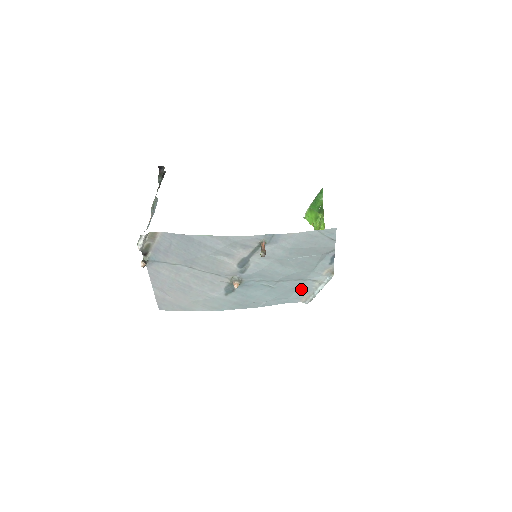
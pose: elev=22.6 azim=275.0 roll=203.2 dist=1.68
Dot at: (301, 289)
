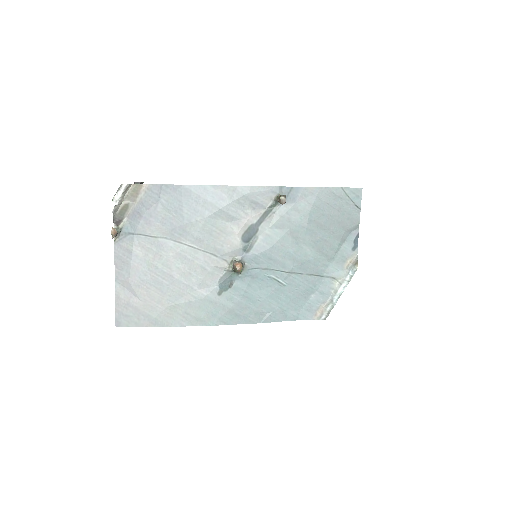
Dot at: (316, 294)
